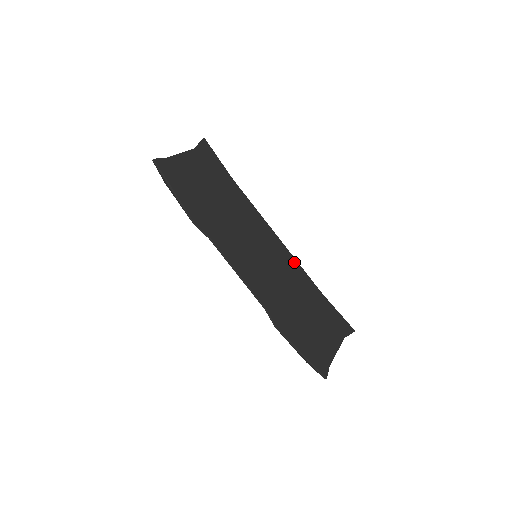
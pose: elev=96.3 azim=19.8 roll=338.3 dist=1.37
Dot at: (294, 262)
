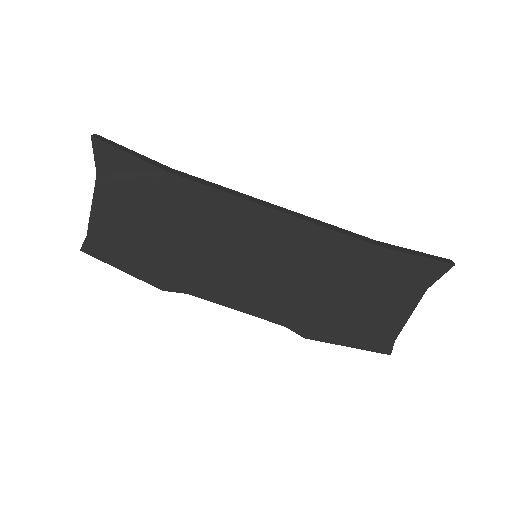
Dot at: (313, 231)
